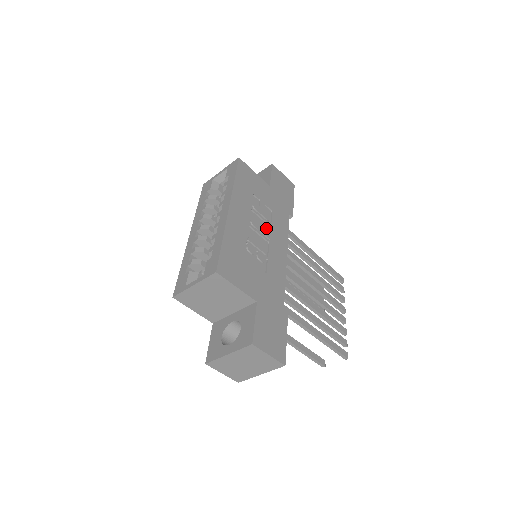
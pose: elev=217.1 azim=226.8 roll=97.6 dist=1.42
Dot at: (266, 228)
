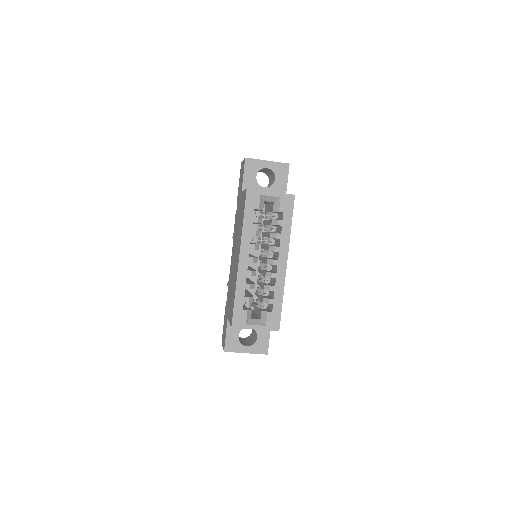
Dot at: occluded
